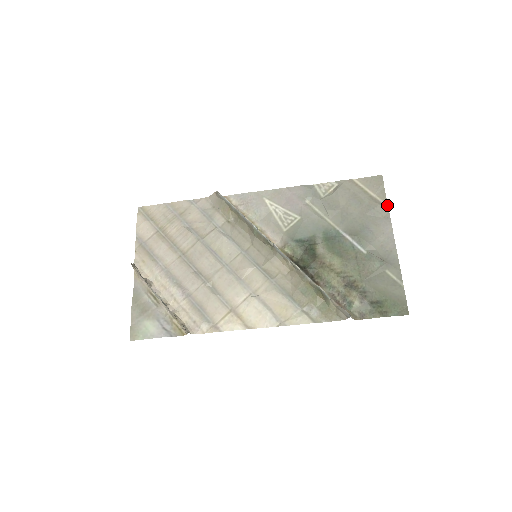
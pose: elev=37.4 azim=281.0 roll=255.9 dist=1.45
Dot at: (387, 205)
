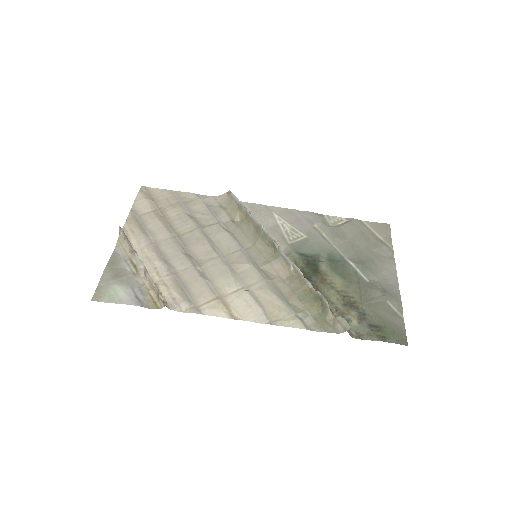
Dot at: (392, 248)
